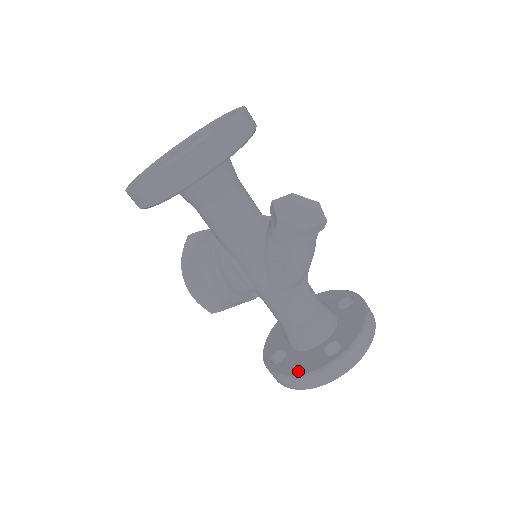
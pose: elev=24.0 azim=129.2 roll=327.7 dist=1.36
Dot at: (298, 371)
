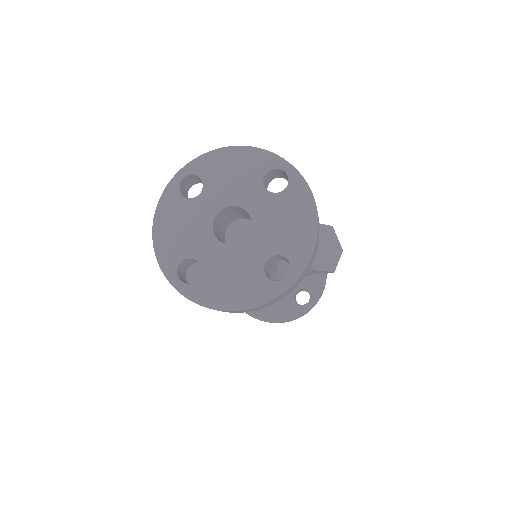
Dot at: (276, 317)
